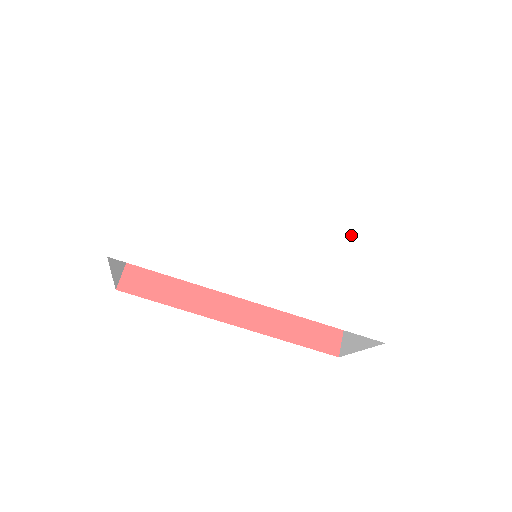
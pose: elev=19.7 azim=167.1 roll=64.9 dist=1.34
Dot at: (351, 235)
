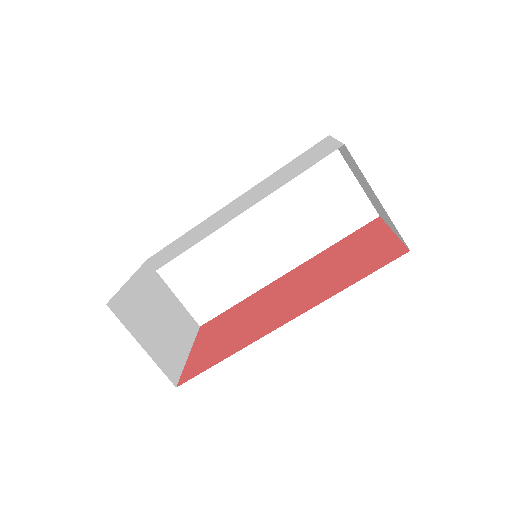
Dot at: (290, 166)
